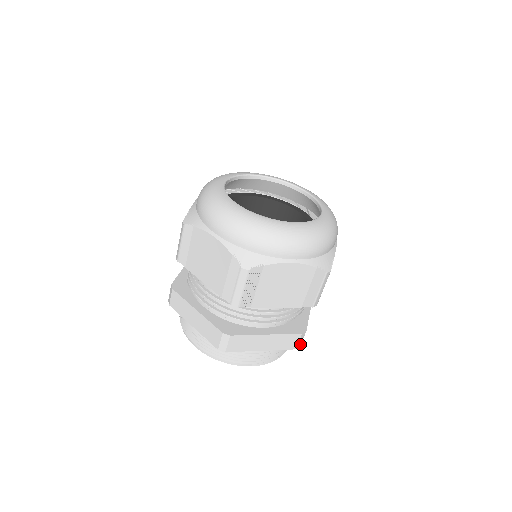
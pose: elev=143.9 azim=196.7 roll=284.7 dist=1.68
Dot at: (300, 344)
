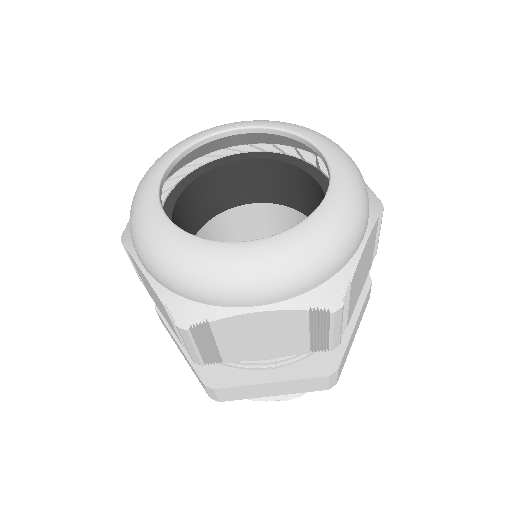
Dot at: (335, 382)
